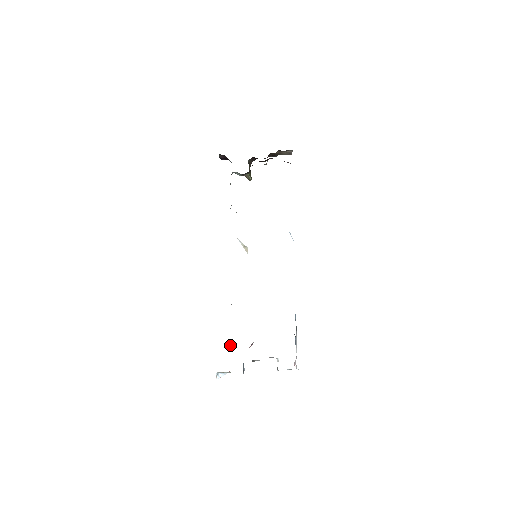
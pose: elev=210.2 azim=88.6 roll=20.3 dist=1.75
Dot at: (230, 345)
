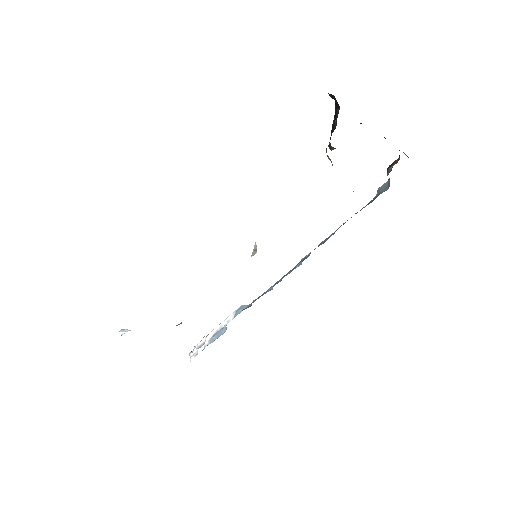
Dot at: occluded
